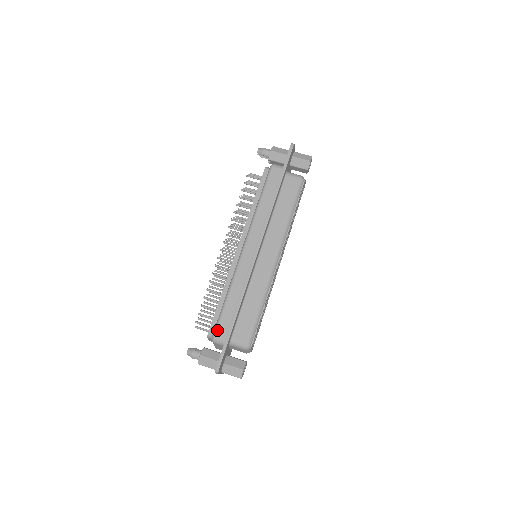
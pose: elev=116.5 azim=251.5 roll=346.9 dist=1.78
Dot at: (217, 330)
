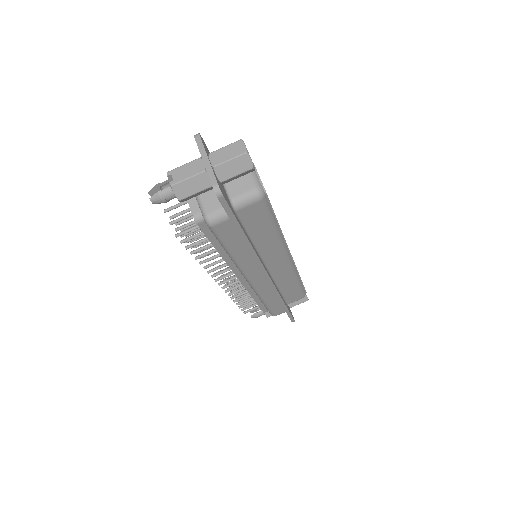
Dot at: (274, 315)
